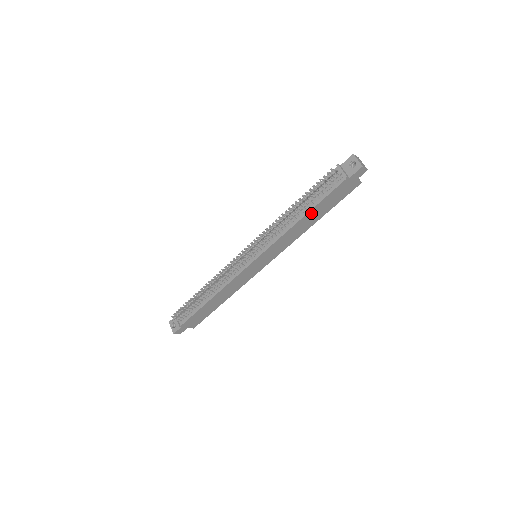
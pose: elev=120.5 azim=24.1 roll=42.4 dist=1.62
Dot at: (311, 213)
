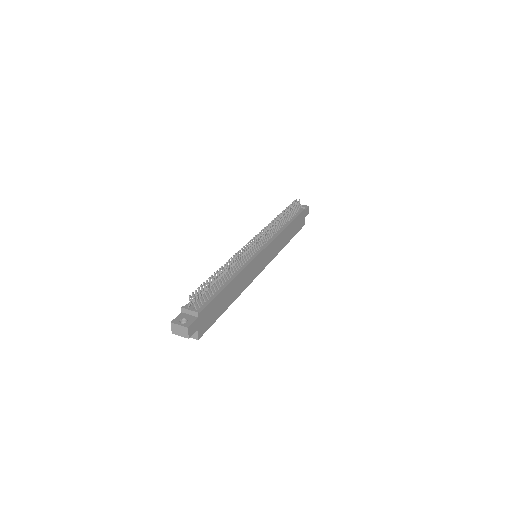
Dot at: (290, 226)
